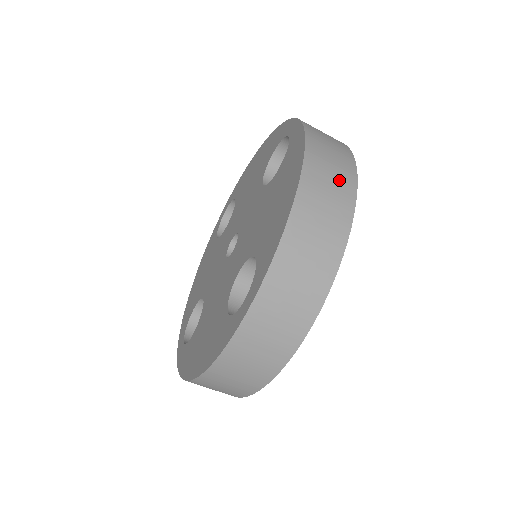
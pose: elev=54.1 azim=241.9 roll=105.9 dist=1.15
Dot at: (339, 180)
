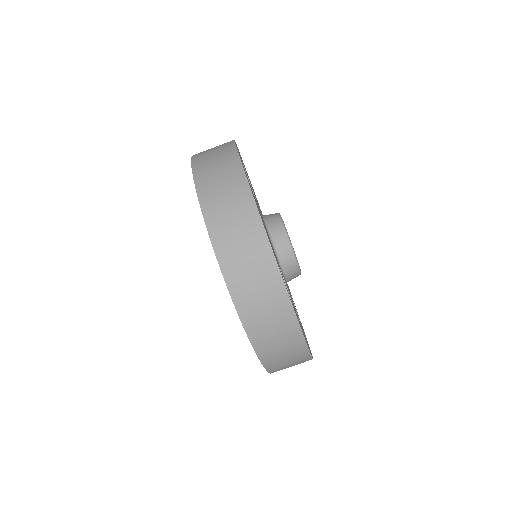
Dot at: (232, 193)
